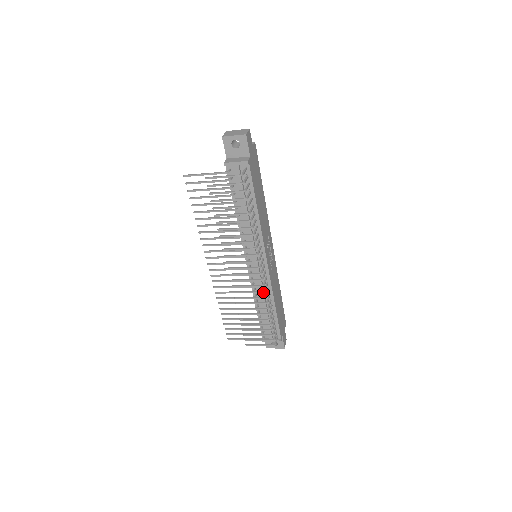
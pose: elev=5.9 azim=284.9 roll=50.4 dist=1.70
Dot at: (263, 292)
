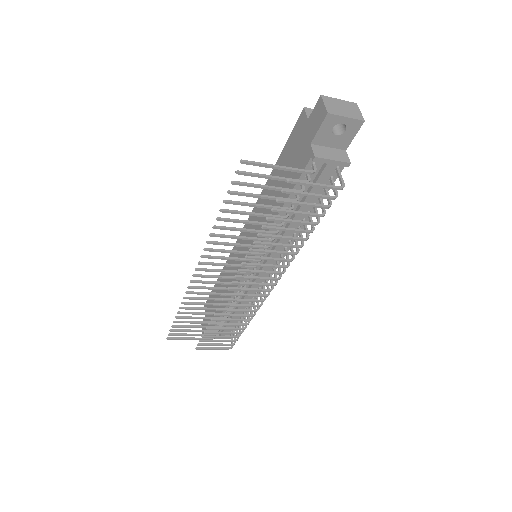
Dot at: (260, 306)
